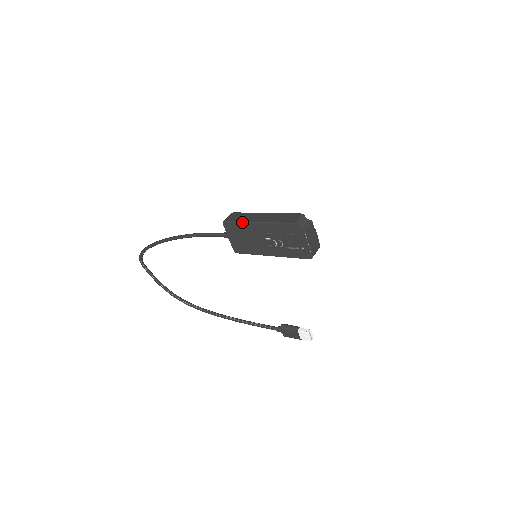
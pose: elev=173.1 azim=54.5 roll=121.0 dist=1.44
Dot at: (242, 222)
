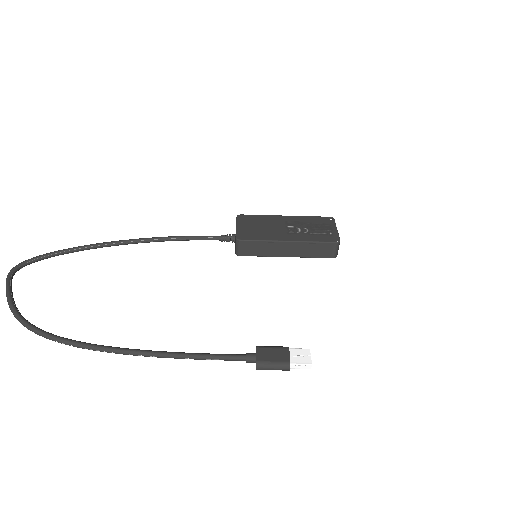
Dot at: (264, 215)
